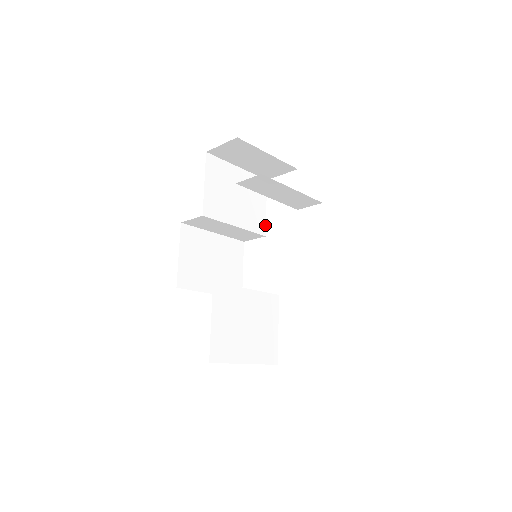
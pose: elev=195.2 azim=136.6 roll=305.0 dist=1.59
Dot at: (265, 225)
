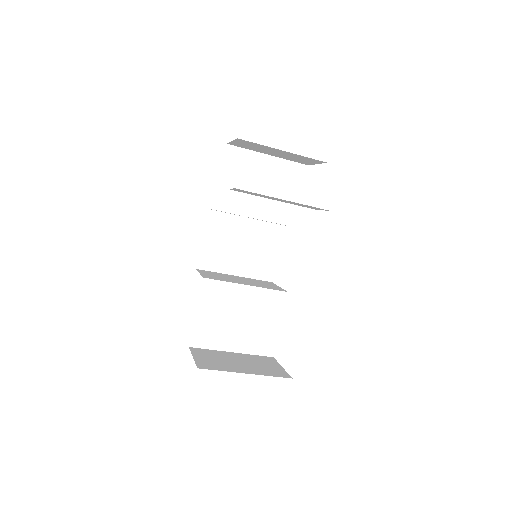
Dot at: (297, 215)
